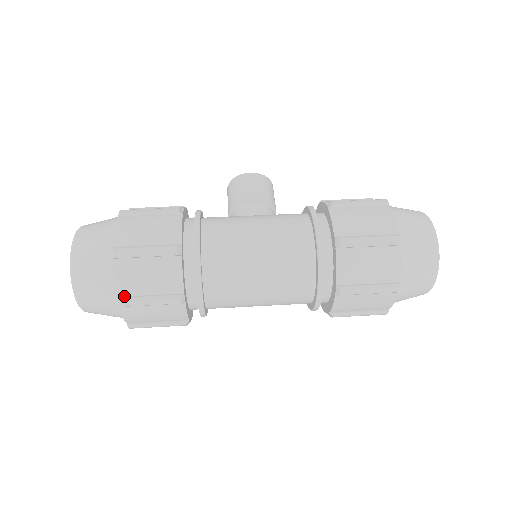
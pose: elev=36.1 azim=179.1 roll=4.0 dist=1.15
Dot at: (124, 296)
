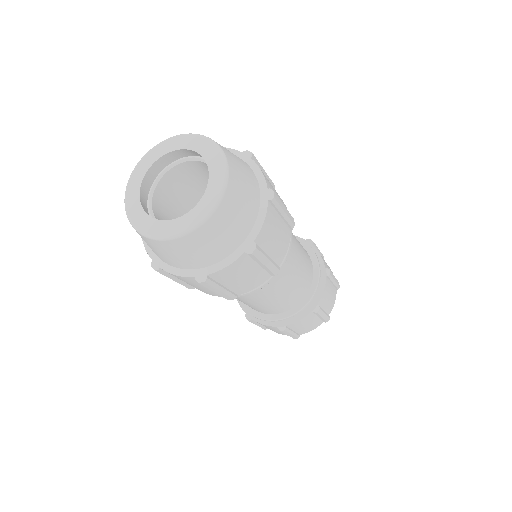
Dot at: (257, 244)
